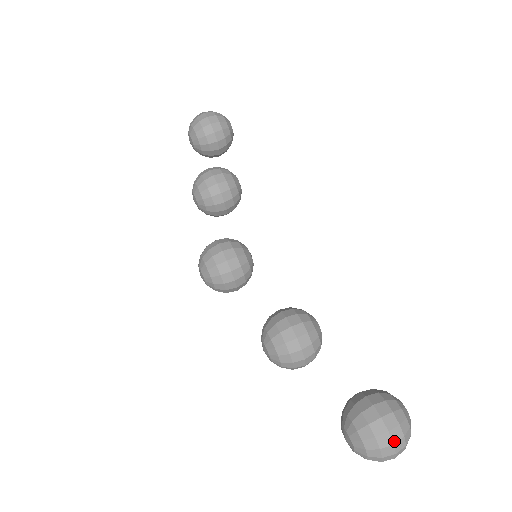
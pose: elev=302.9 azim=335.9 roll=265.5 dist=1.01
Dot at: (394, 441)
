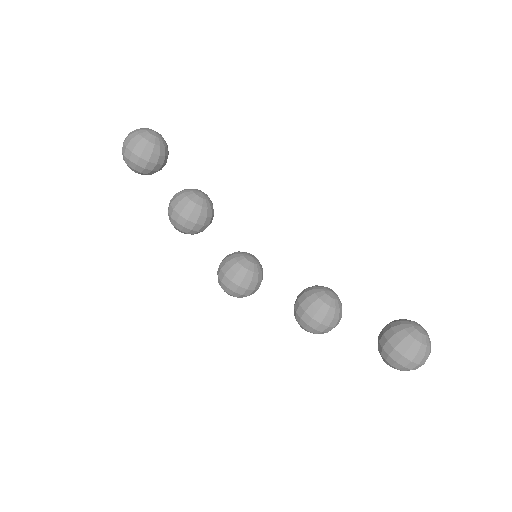
Dot at: (418, 363)
